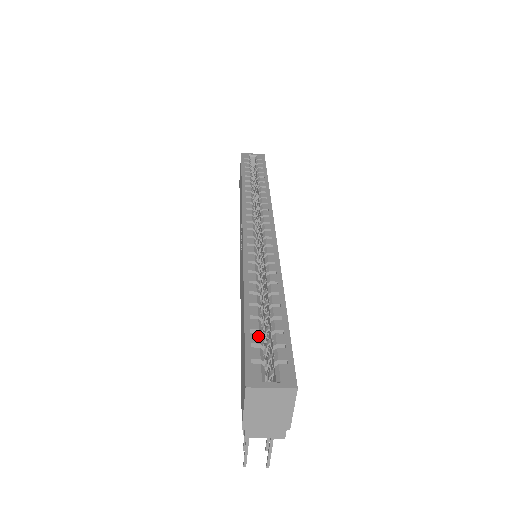
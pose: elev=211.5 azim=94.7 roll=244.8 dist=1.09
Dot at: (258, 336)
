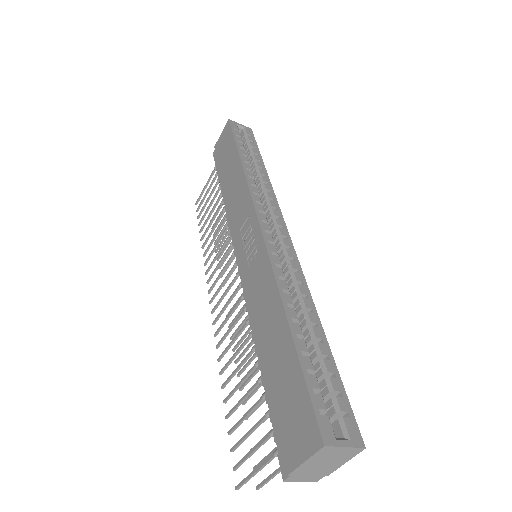
Dot at: (316, 379)
